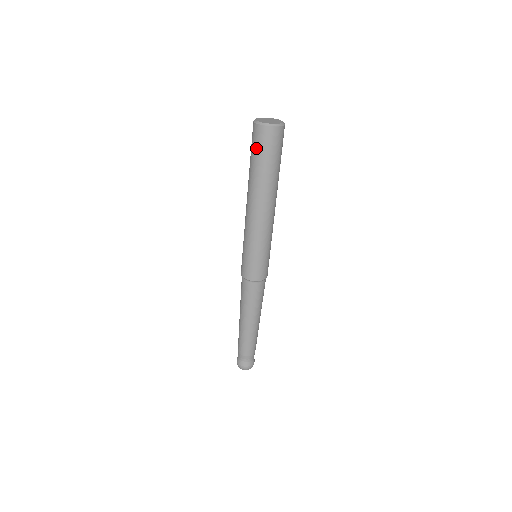
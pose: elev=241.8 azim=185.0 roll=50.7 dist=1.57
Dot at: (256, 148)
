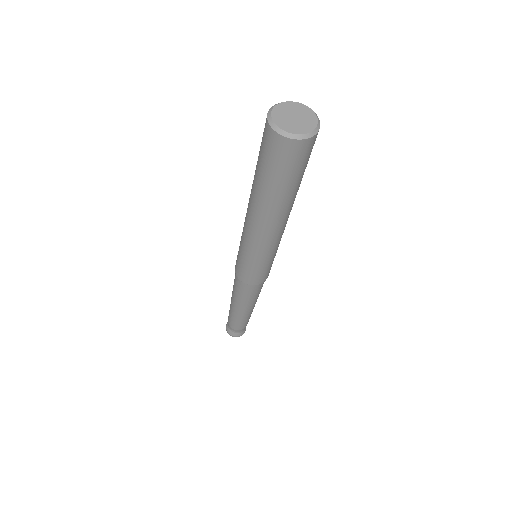
Dot at: (268, 160)
